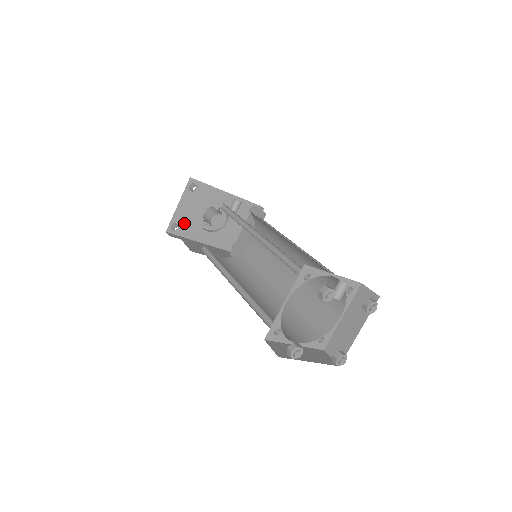
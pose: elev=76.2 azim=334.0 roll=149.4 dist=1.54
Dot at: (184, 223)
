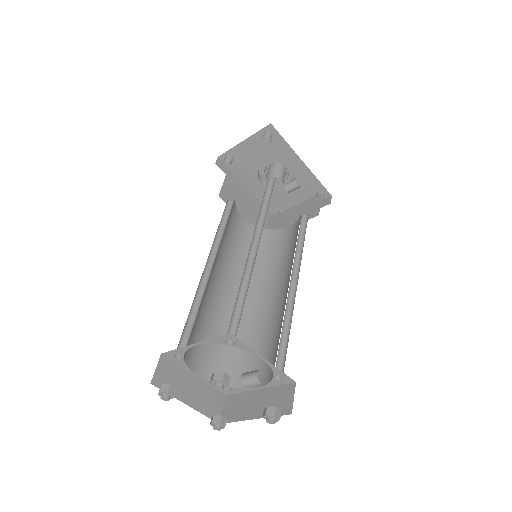
Dot at: (241, 161)
